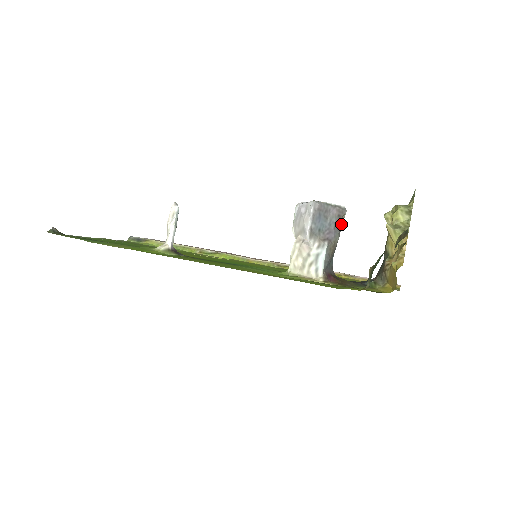
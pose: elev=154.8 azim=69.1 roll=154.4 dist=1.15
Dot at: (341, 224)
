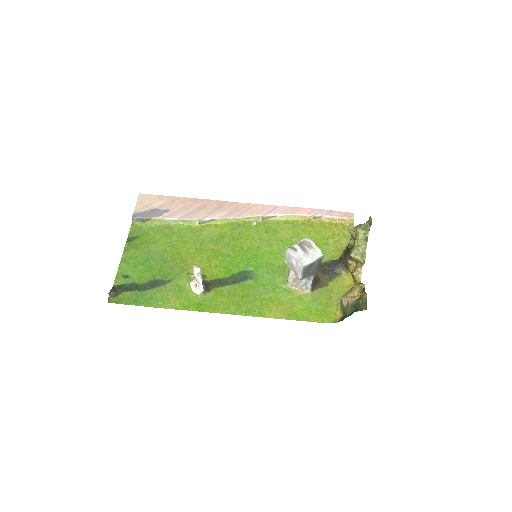
Dot at: occluded
